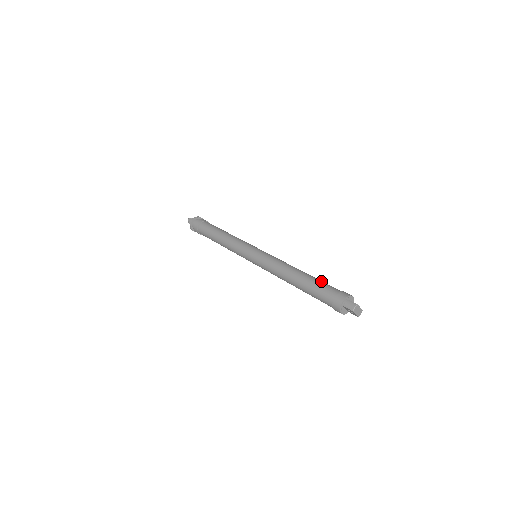
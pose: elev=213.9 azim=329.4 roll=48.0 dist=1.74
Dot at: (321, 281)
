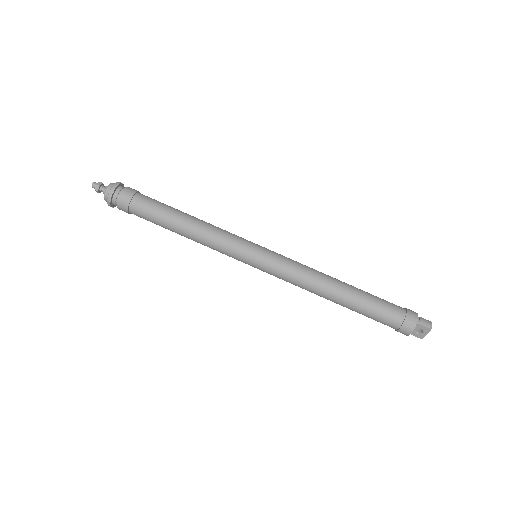
Dot at: occluded
